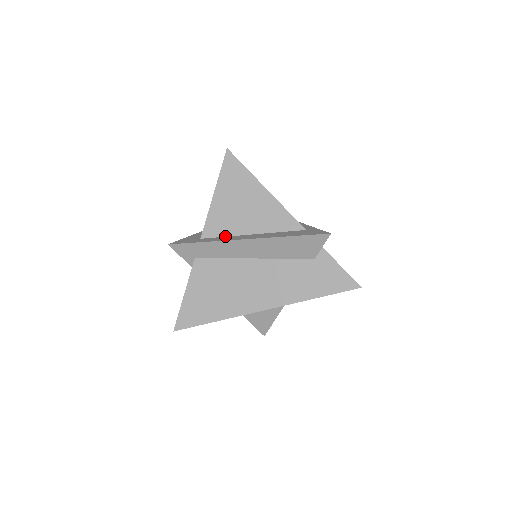
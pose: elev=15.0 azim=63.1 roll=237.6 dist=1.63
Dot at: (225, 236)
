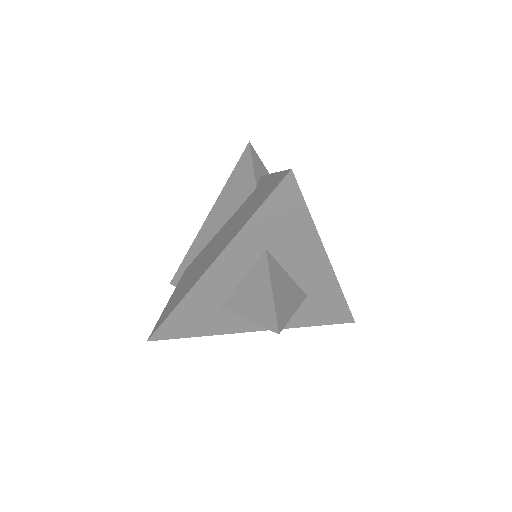
Dot at: occluded
